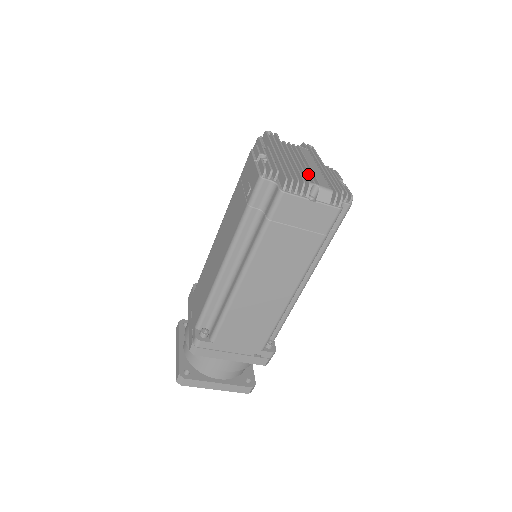
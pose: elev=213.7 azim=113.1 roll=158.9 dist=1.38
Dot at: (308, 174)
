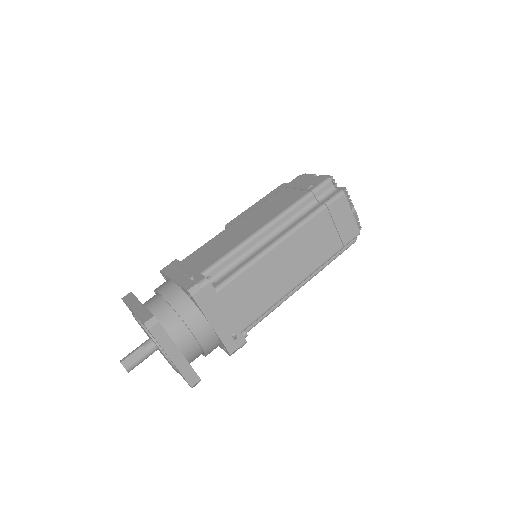
Dot at: occluded
